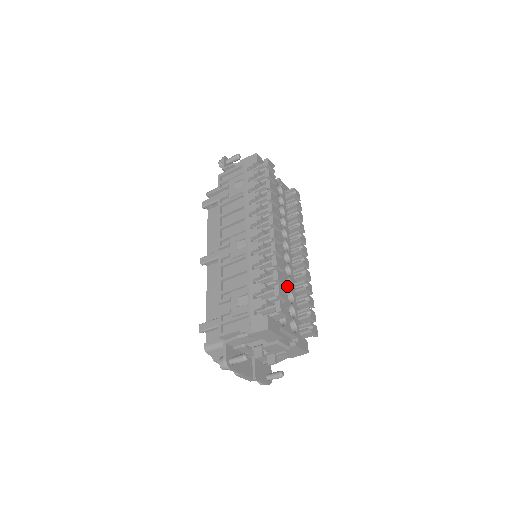
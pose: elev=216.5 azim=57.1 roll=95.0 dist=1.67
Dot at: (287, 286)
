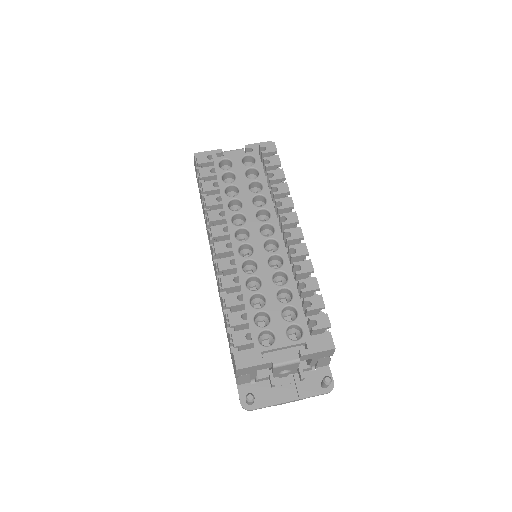
Dot at: (275, 285)
